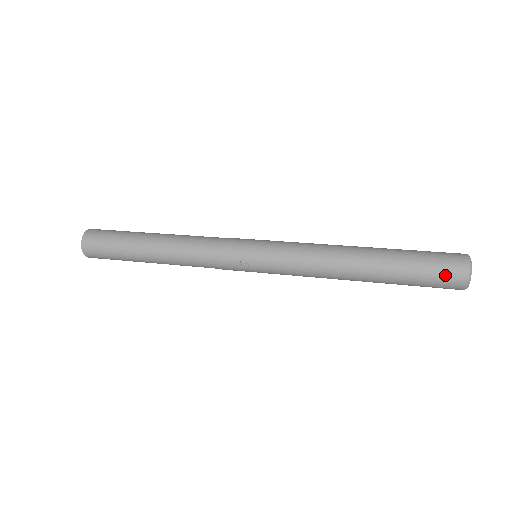
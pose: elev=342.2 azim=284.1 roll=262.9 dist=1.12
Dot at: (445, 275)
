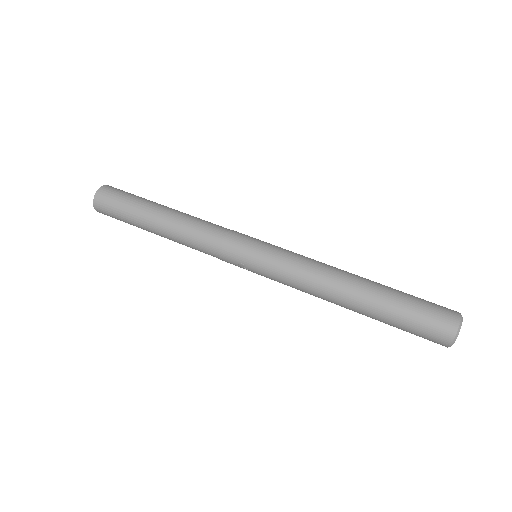
Dot at: (429, 335)
